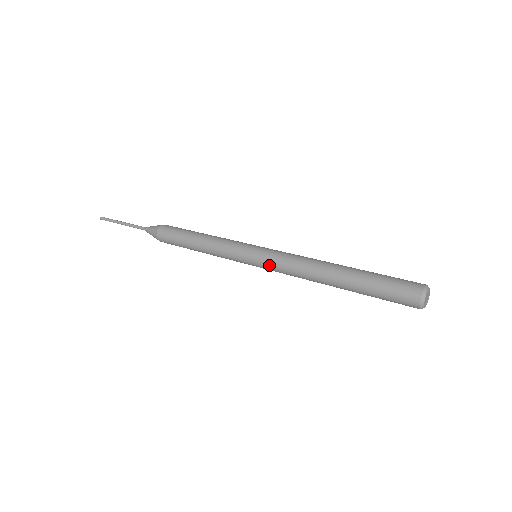
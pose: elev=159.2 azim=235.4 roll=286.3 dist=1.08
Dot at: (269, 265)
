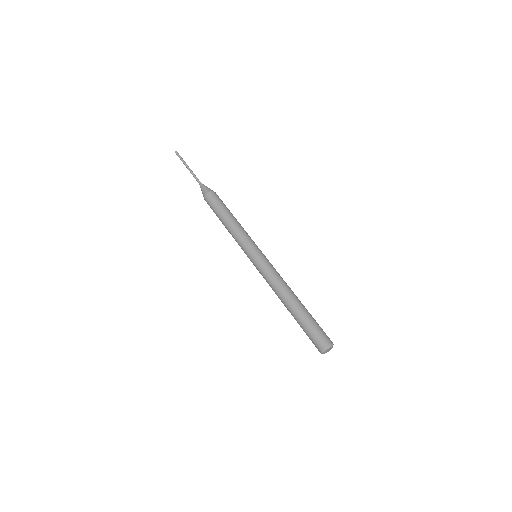
Dot at: (259, 269)
